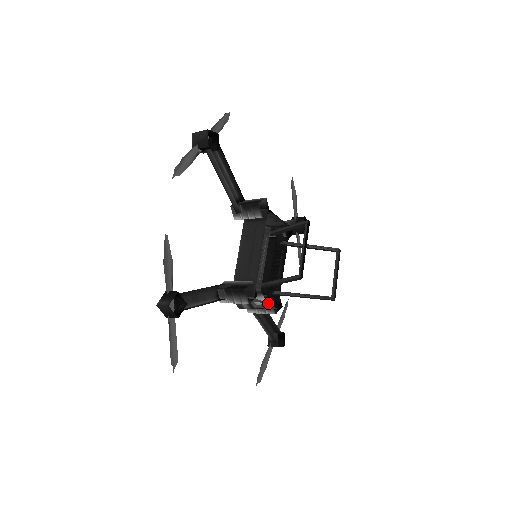
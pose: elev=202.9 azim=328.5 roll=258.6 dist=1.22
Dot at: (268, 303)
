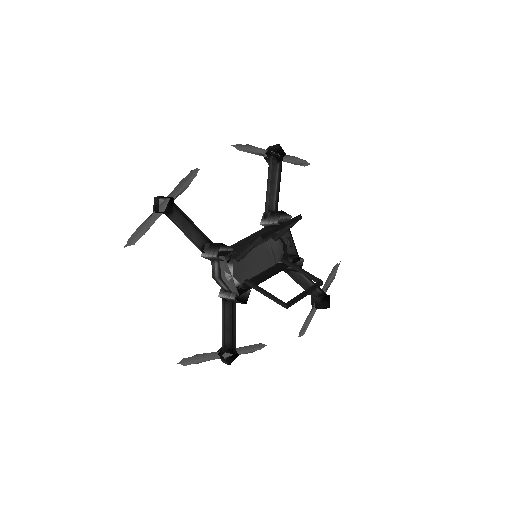
Dot at: (236, 287)
